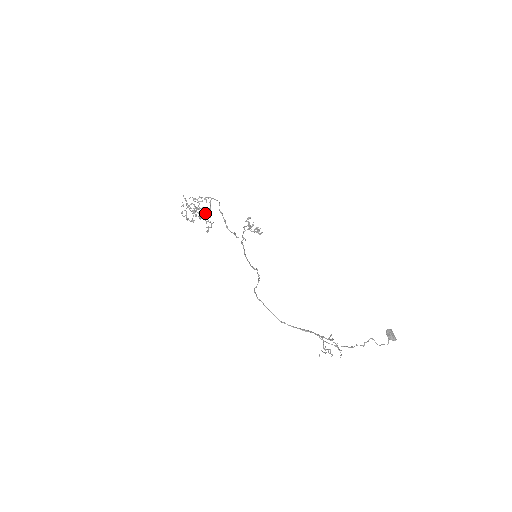
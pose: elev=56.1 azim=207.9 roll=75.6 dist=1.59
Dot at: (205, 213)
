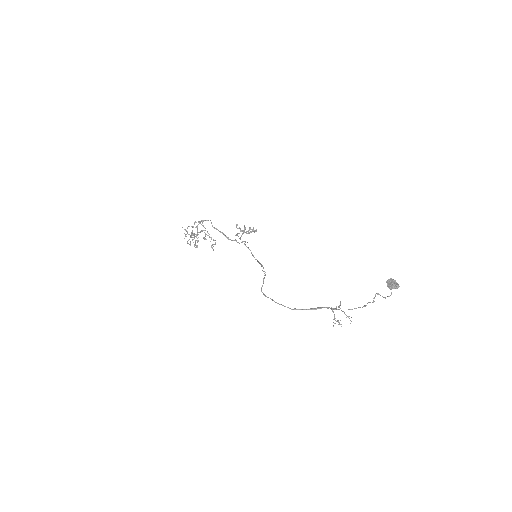
Dot at: (205, 234)
